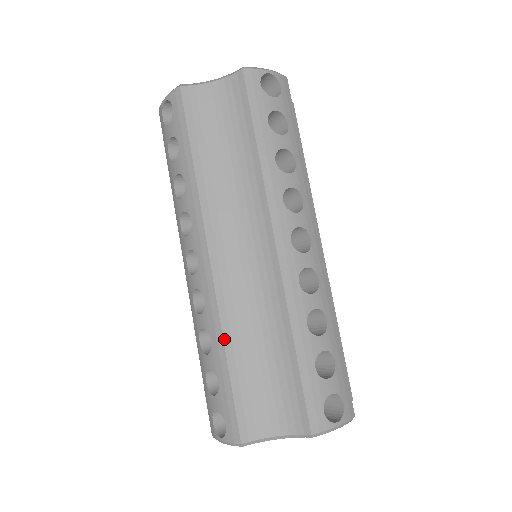
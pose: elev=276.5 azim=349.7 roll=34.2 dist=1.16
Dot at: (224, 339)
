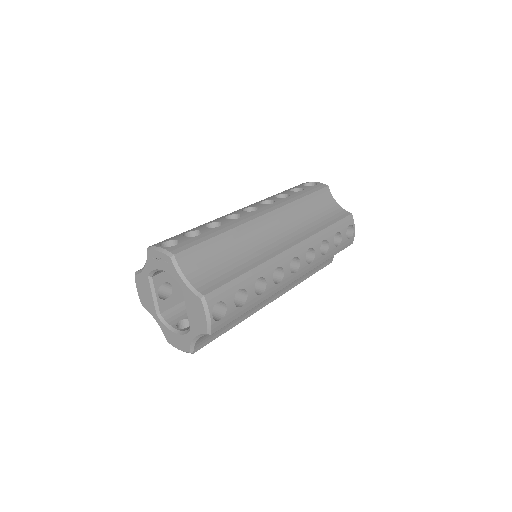
Dot at: occluded
